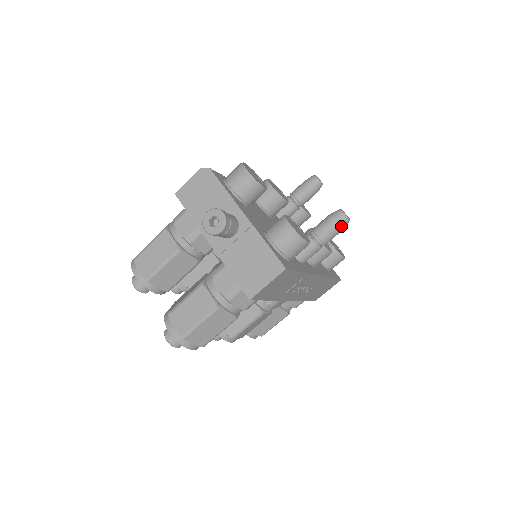
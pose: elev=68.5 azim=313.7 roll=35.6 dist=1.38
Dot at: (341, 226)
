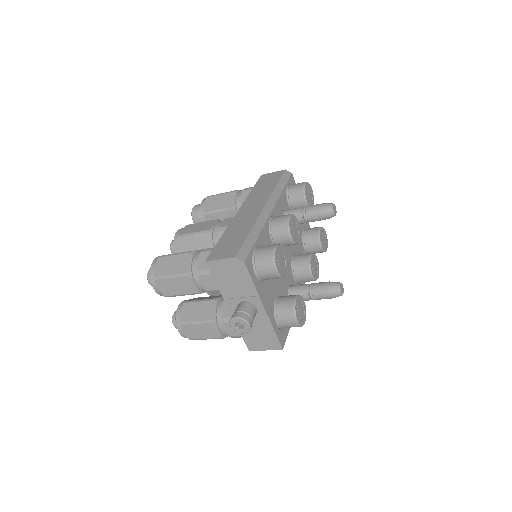
Dot at: occluded
